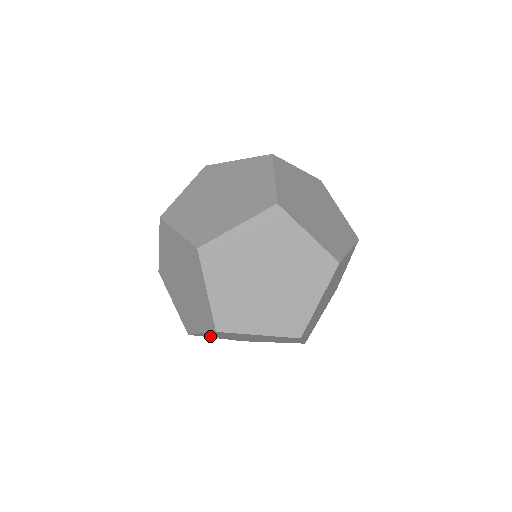
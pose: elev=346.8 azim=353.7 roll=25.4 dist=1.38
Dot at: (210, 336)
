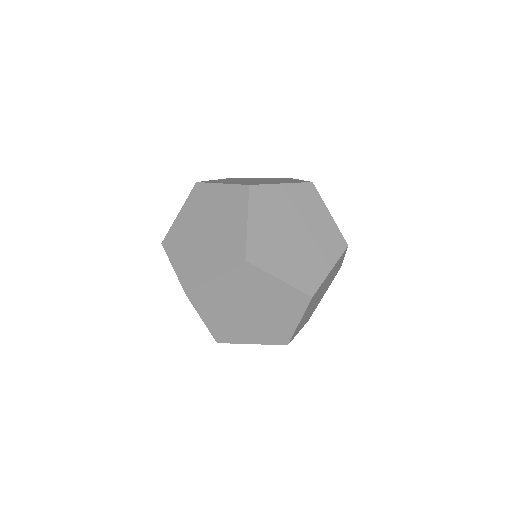
Dot at: (298, 330)
